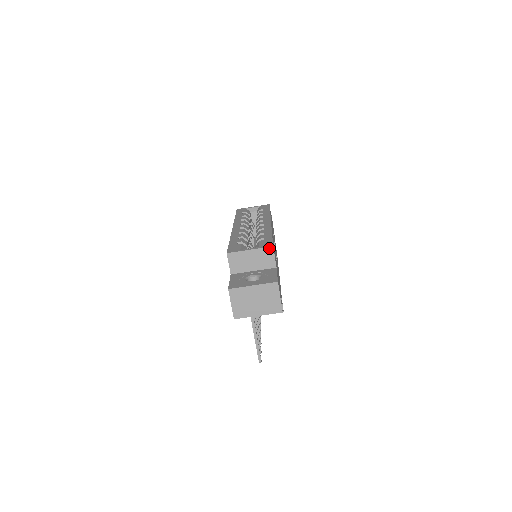
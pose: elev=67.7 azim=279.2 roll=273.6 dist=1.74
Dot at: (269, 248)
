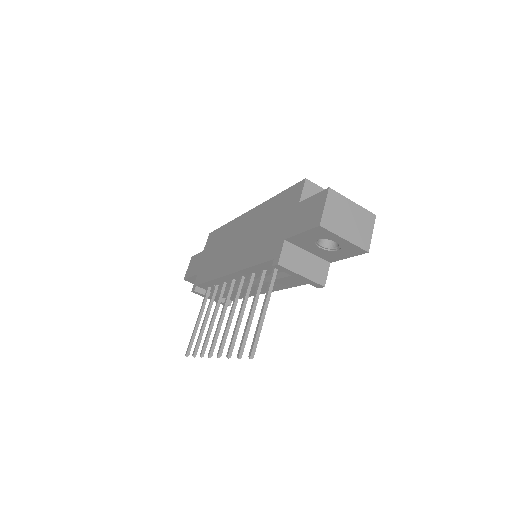
Dot at: occluded
